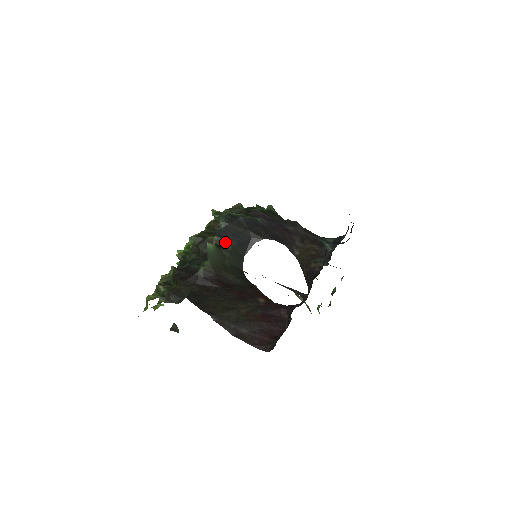
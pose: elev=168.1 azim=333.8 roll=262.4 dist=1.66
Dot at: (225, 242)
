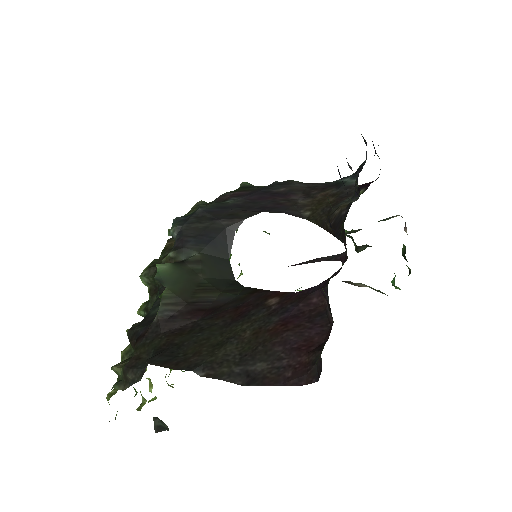
Dot at: (187, 252)
